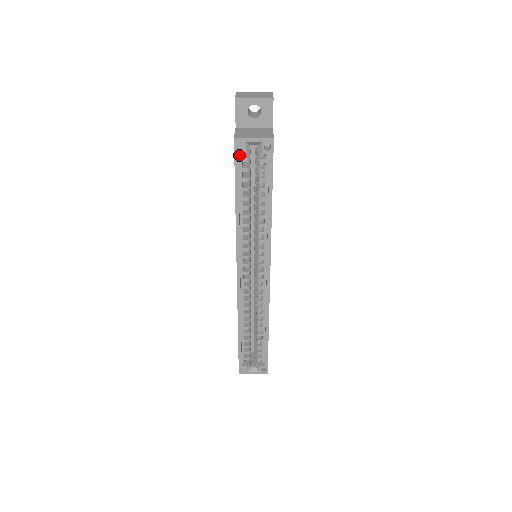
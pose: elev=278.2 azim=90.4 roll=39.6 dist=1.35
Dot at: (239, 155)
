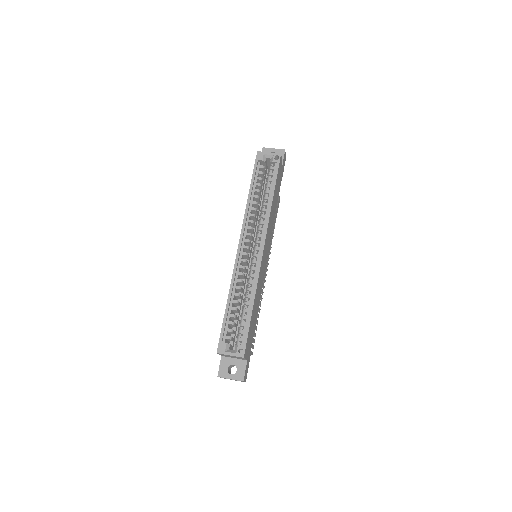
Dot at: (258, 163)
